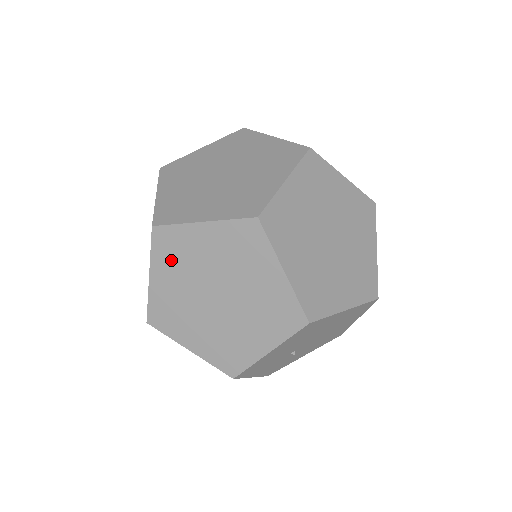
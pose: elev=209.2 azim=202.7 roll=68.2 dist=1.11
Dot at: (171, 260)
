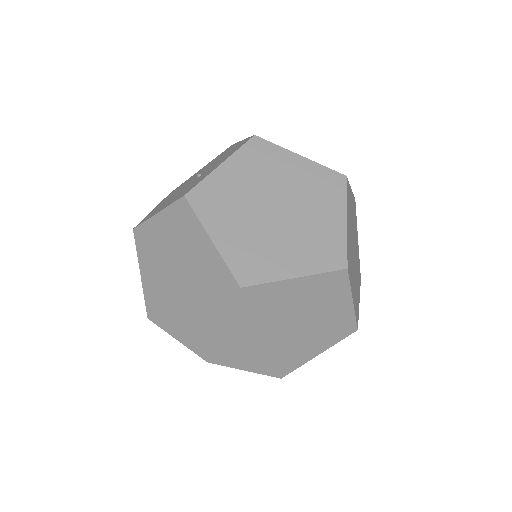
Dot at: occluded
